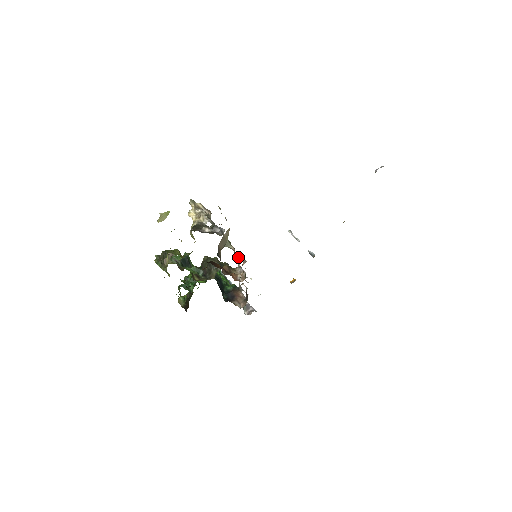
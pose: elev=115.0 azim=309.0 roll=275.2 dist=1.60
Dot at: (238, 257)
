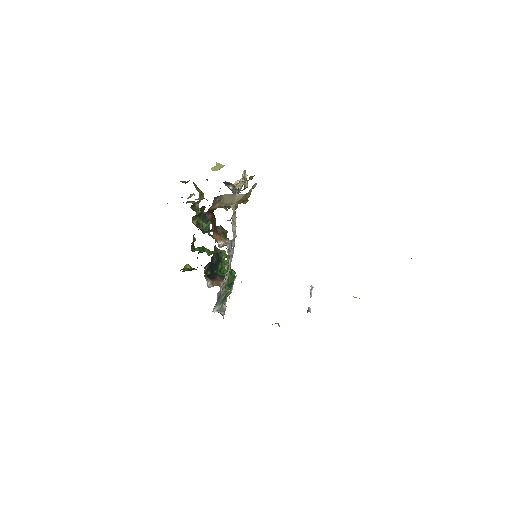
Dot at: (226, 209)
